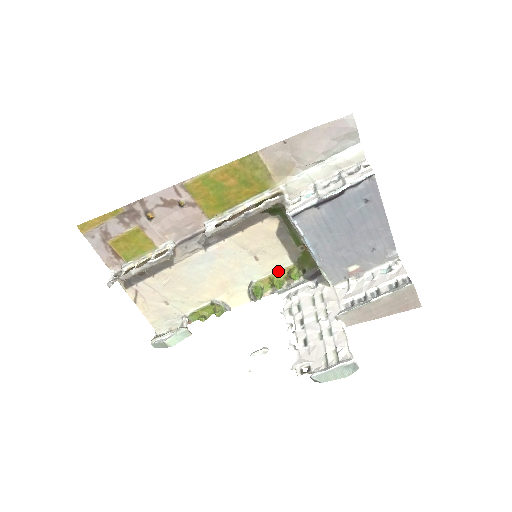
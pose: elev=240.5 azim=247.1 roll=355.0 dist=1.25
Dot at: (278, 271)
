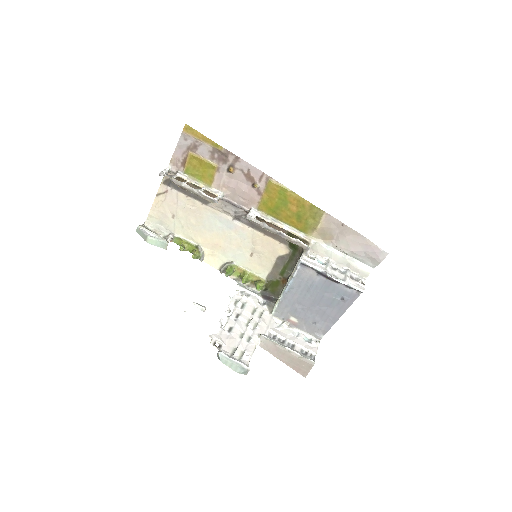
Dot at: (253, 273)
